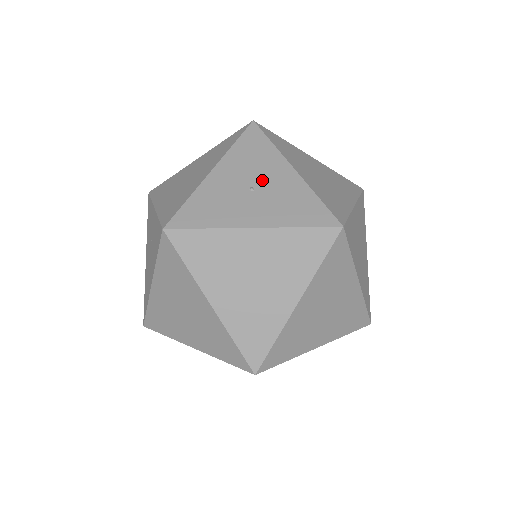
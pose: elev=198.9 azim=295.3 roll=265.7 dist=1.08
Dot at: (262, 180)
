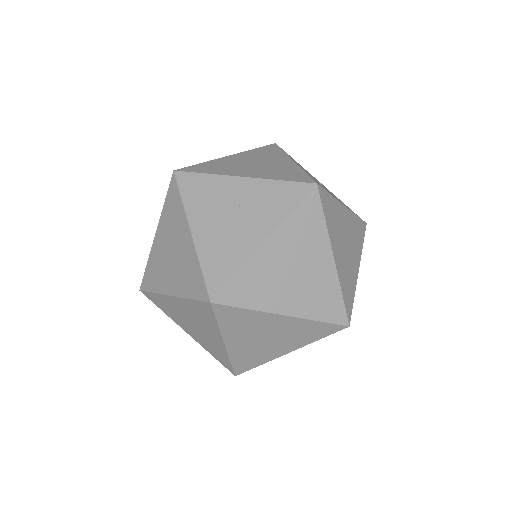
Dot at: occluded
